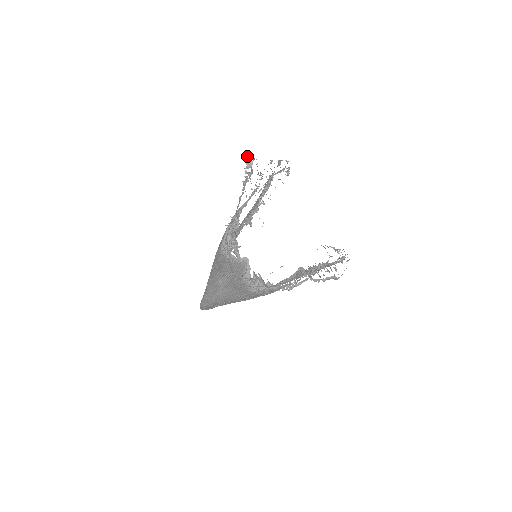
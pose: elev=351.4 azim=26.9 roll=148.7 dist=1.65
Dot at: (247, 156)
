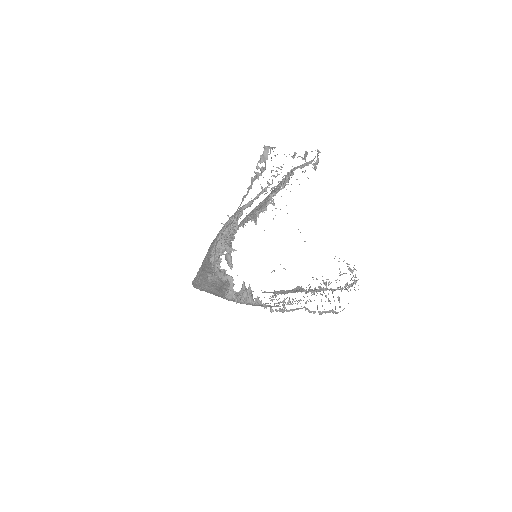
Dot at: occluded
